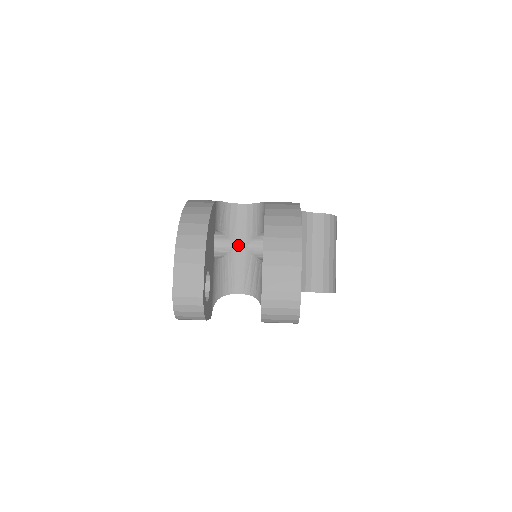
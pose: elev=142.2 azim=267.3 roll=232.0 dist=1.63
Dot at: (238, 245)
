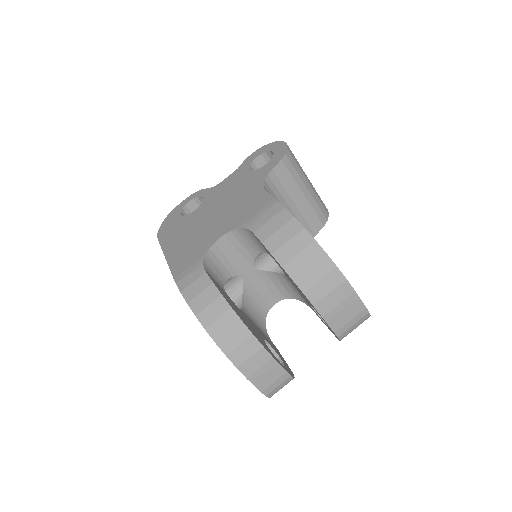
Dot at: (244, 273)
